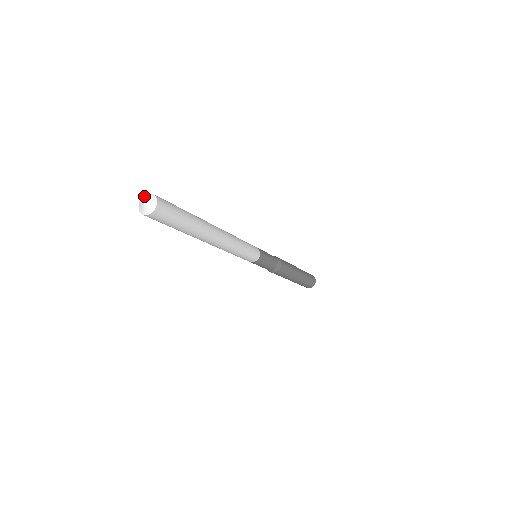
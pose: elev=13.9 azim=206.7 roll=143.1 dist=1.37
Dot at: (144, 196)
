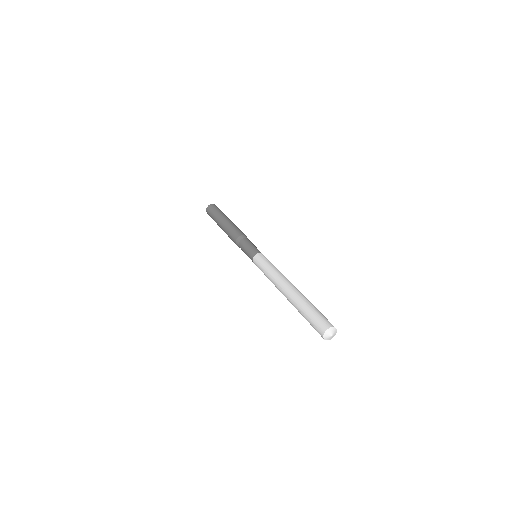
Dot at: (329, 330)
